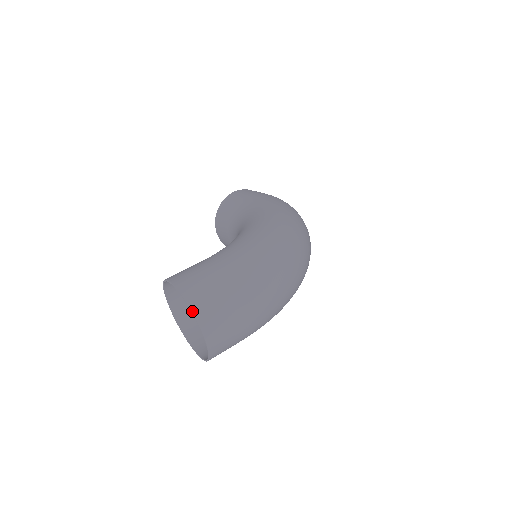
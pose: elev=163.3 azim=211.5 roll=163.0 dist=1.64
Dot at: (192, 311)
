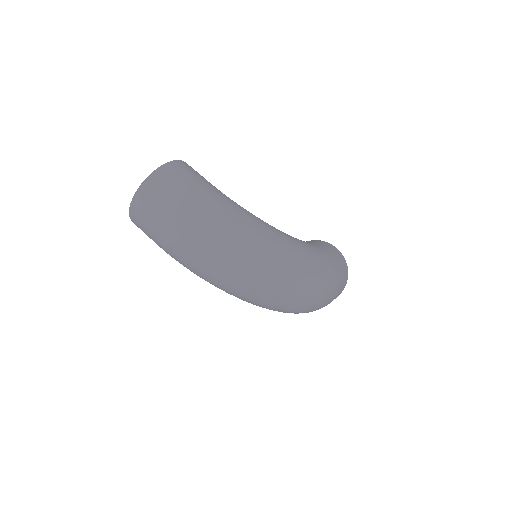
Dot at: (154, 171)
